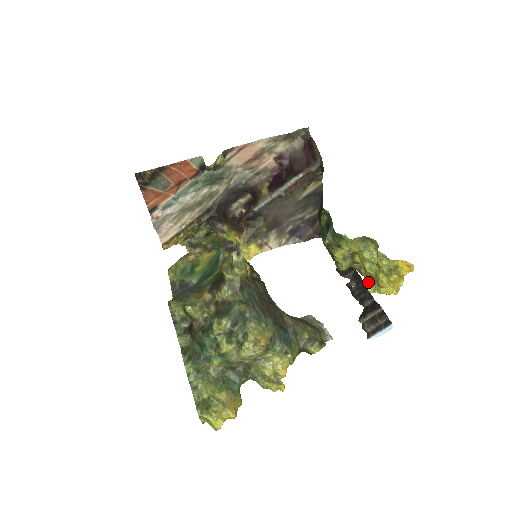
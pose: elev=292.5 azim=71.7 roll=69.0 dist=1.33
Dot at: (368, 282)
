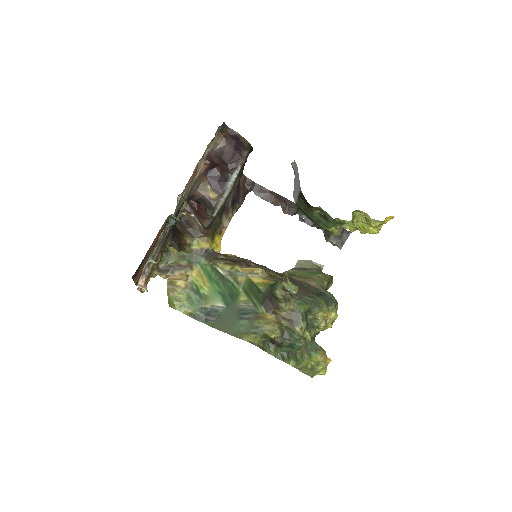
Dot at: occluded
